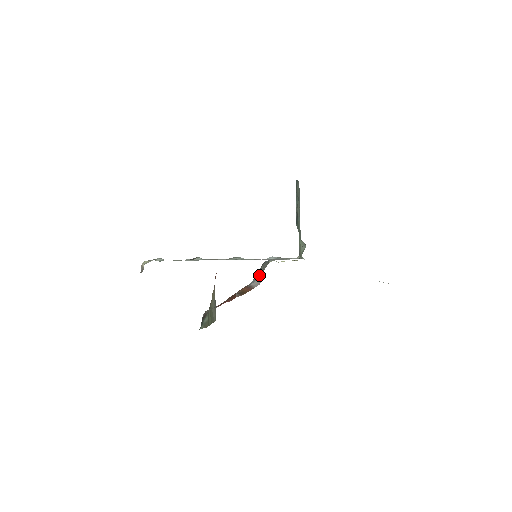
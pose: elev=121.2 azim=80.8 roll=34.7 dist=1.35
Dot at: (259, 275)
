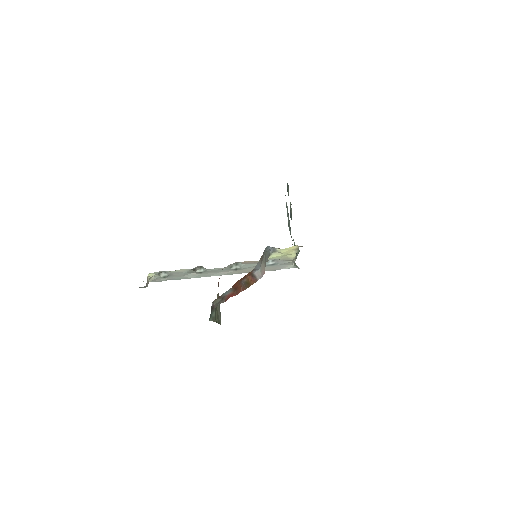
Dot at: (262, 264)
